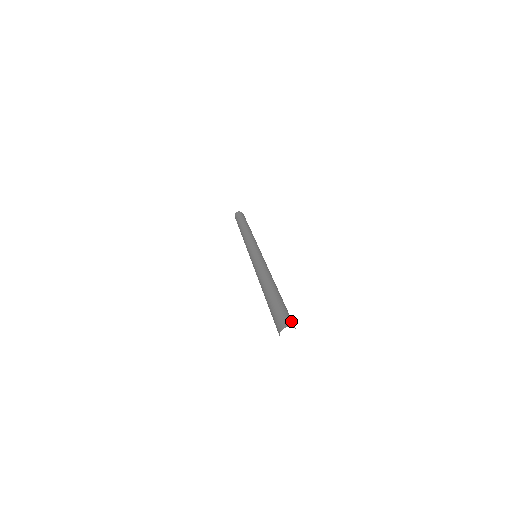
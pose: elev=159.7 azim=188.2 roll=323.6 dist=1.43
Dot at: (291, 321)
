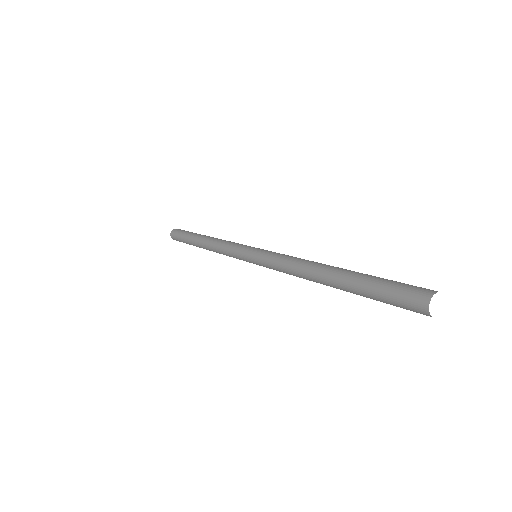
Dot at: occluded
